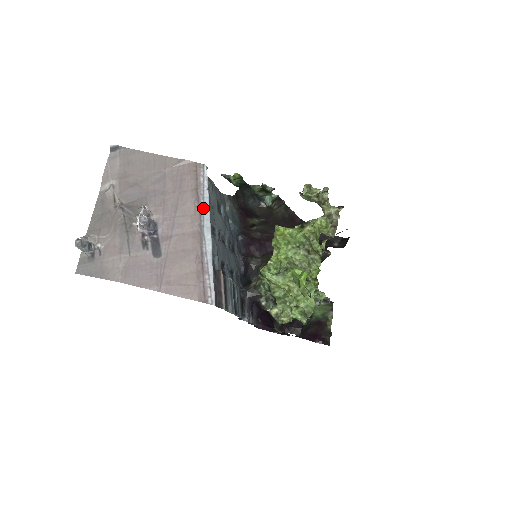
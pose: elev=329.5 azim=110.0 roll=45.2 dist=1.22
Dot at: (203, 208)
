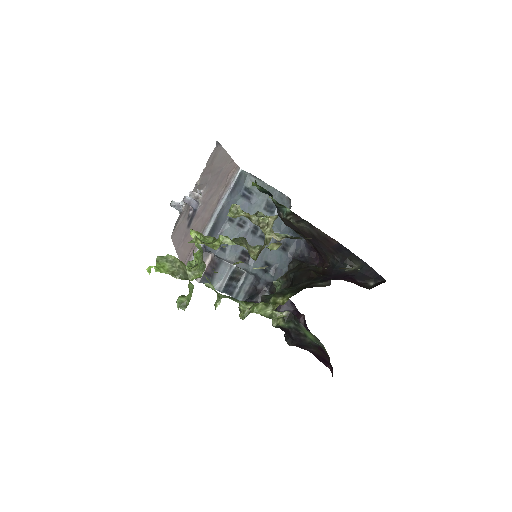
Dot at: (220, 202)
